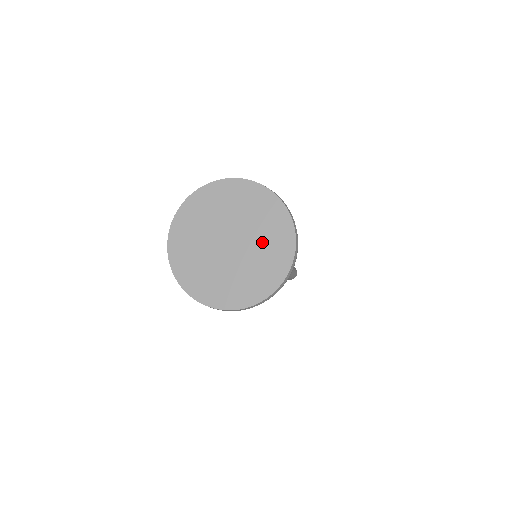
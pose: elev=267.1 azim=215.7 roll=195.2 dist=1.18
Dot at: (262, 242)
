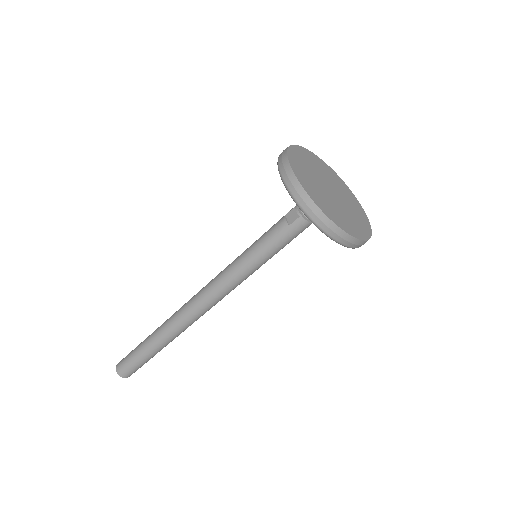
Dot at: (339, 188)
